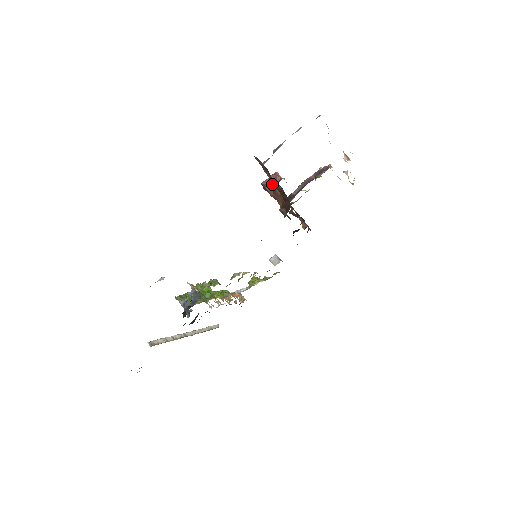
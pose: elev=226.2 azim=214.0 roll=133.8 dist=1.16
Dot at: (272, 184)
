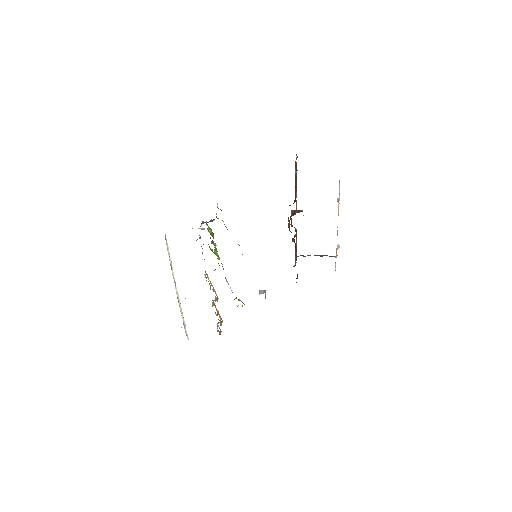
Dot at: occluded
